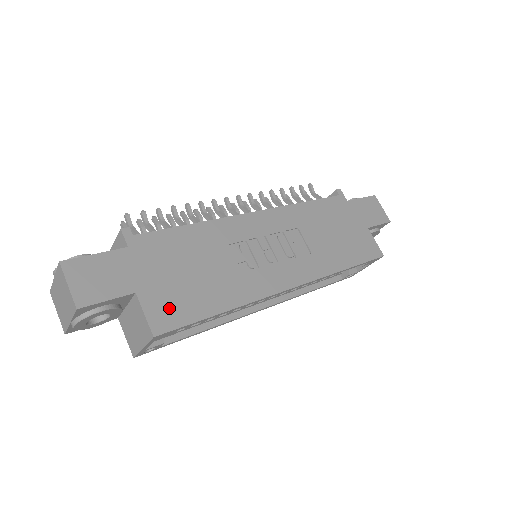
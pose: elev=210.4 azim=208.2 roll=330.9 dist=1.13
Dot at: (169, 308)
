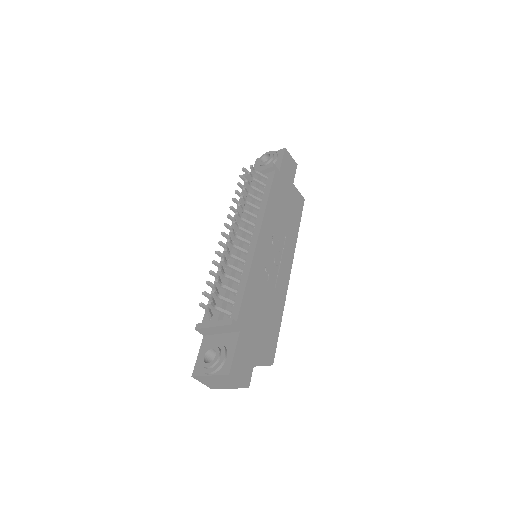
Dot at: (269, 344)
